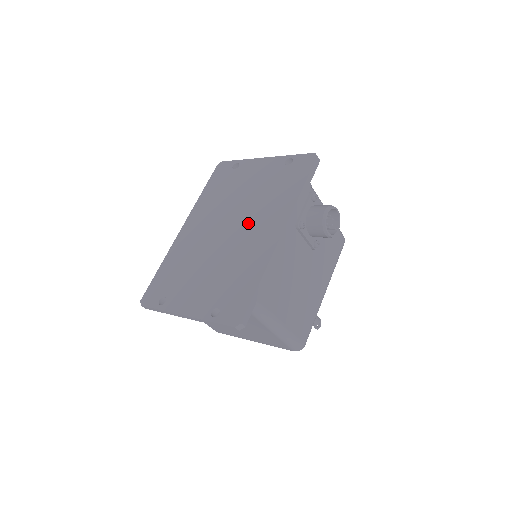
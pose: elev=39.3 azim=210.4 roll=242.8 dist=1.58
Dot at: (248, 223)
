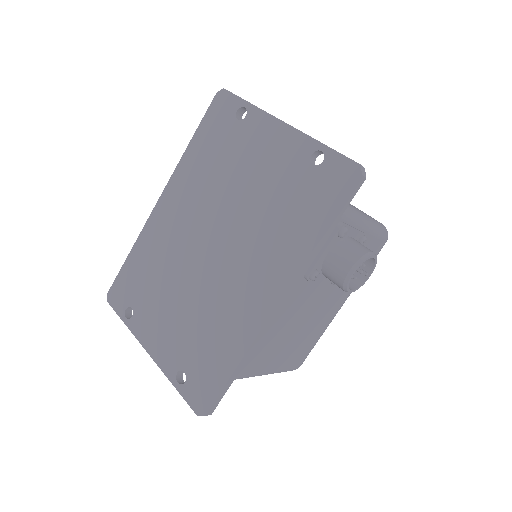
Dot at: (238, 253)
